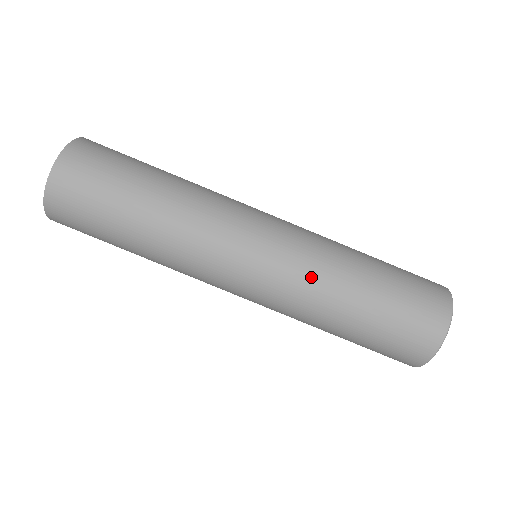
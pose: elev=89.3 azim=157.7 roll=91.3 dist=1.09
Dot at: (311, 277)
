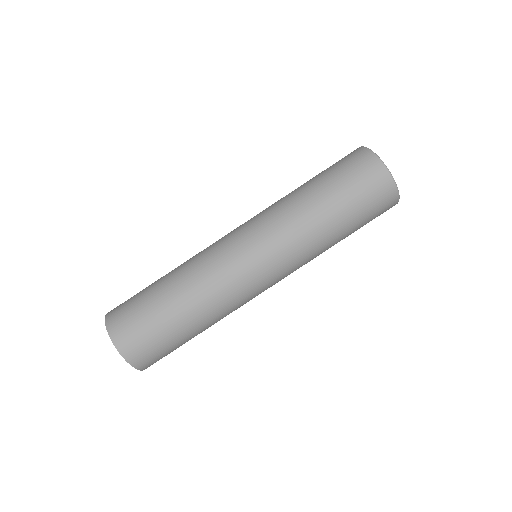
Dot at: (277, 211)
